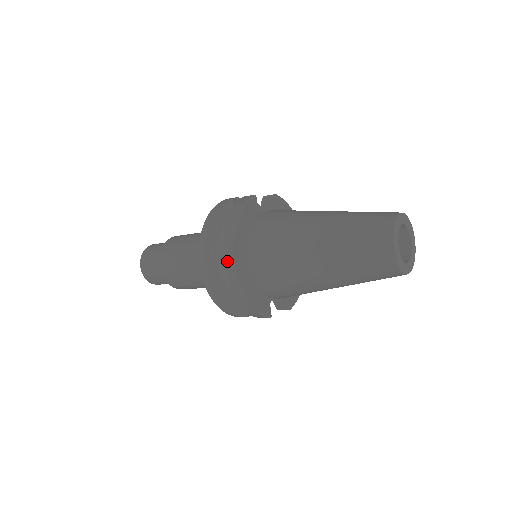
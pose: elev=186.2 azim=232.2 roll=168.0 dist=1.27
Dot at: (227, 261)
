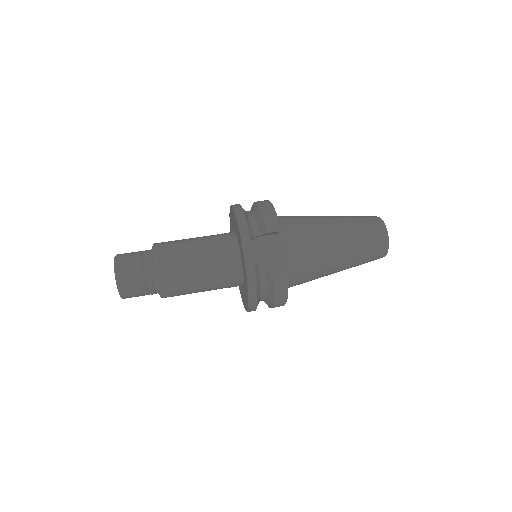
Dot at: occluded
